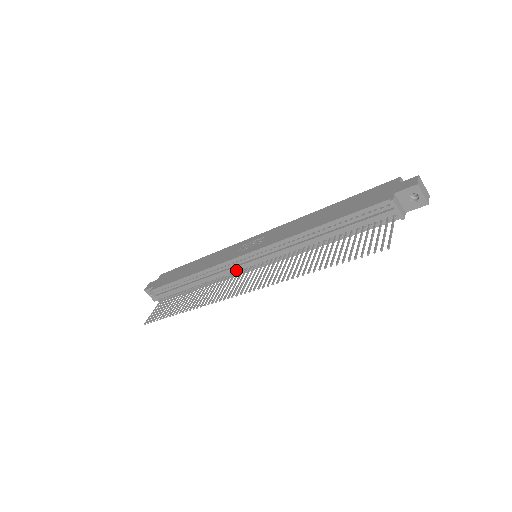
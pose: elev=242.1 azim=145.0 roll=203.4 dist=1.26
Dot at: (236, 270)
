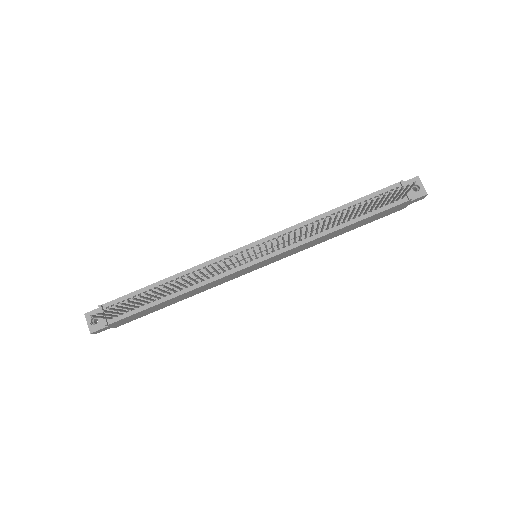
Dot at: (232, 266)
